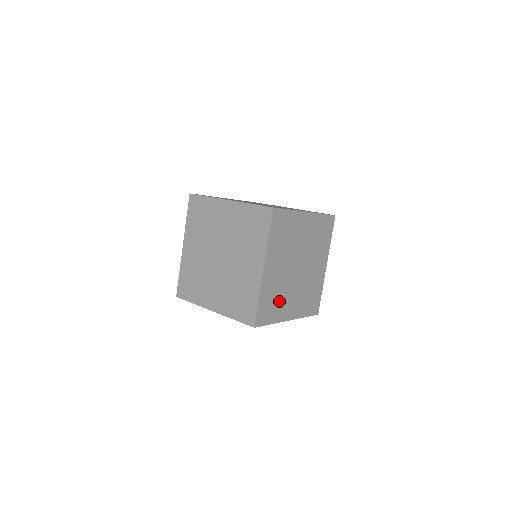
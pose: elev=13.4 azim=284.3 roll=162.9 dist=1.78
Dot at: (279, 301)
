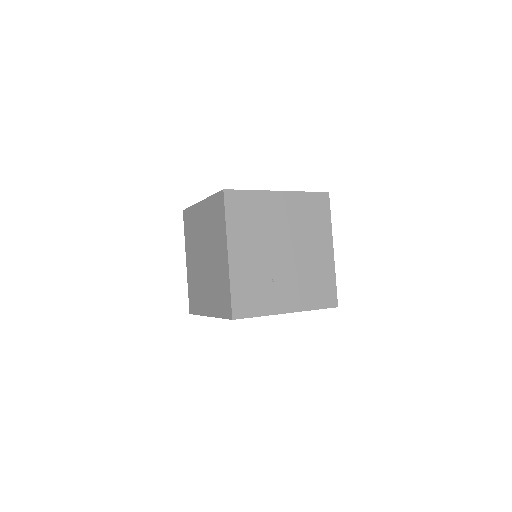
Dot at: (264, 290)
